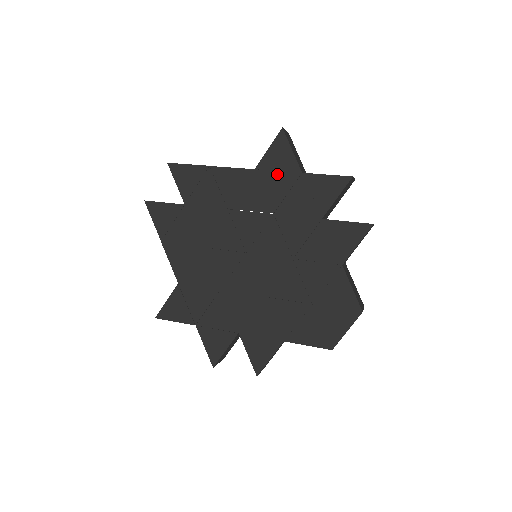
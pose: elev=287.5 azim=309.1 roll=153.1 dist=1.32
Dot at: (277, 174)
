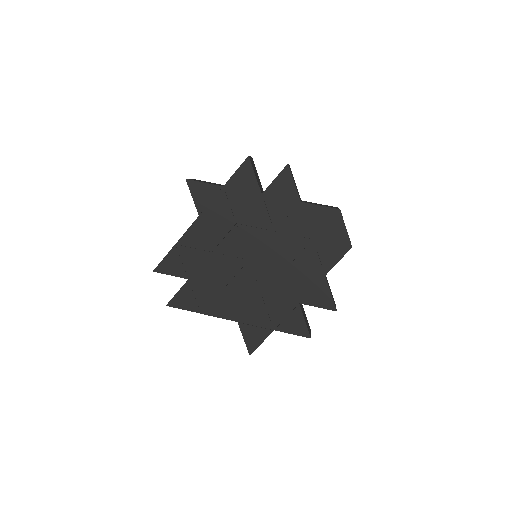
Dot at: (212, 203)
